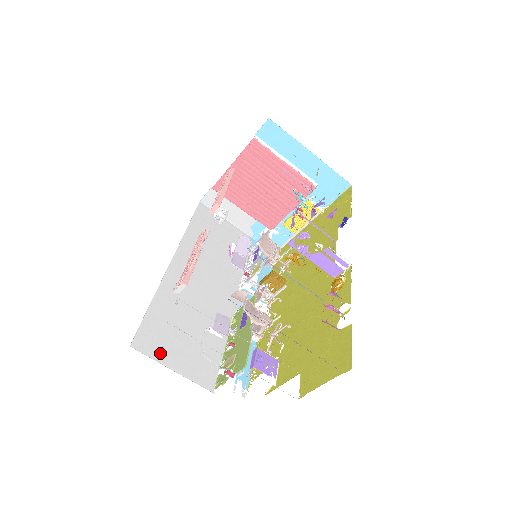
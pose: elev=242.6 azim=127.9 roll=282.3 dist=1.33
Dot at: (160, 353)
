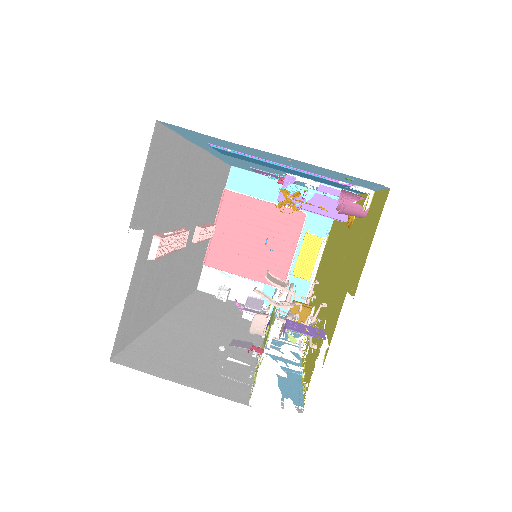
Dot at: (156, 369)
